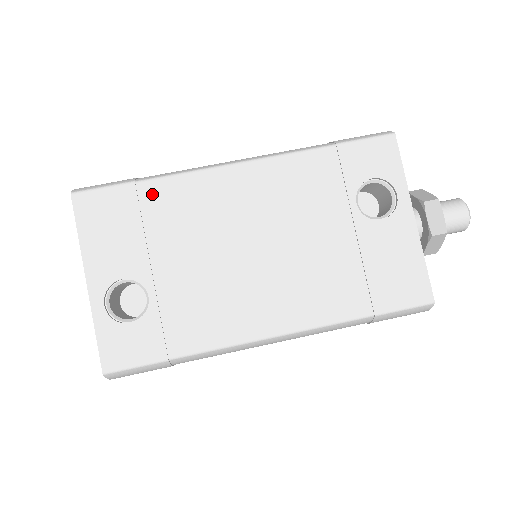
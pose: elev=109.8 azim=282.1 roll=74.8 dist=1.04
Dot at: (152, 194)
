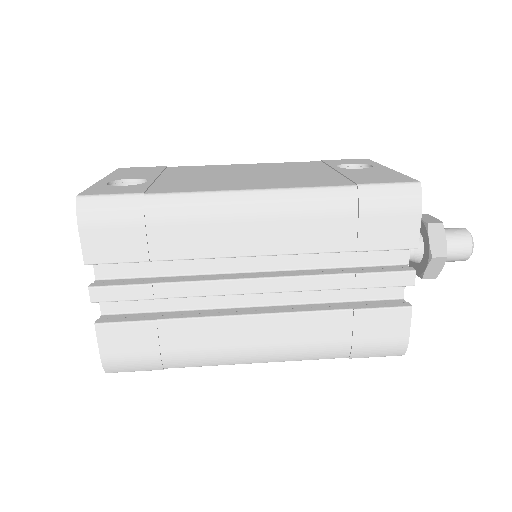
Dot at: (177, 168)
